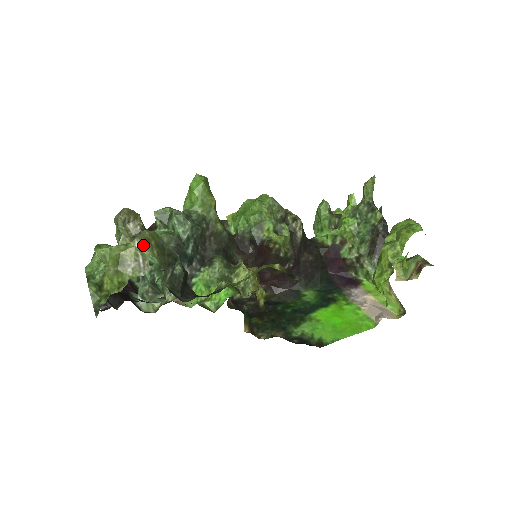
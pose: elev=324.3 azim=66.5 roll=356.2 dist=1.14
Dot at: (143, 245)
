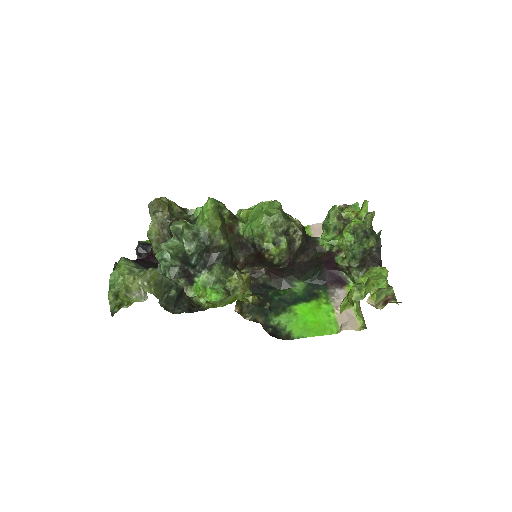
Dot at: (144, 285)
